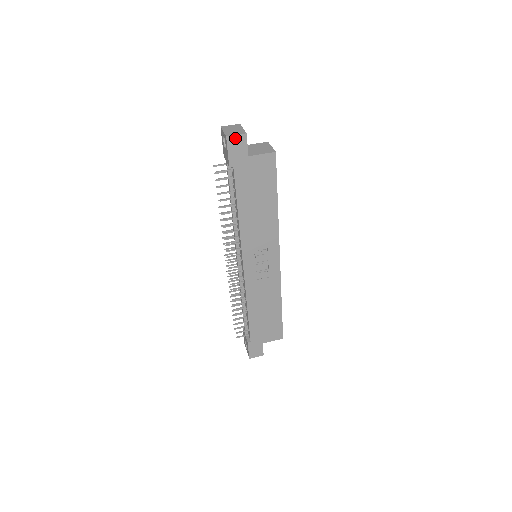
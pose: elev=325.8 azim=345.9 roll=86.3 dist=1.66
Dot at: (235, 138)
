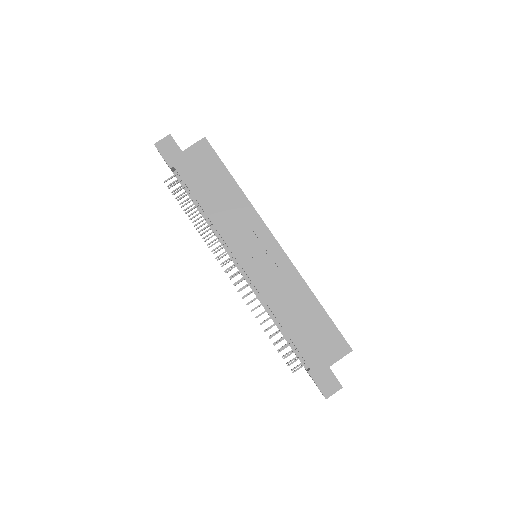
Dot at: (162, 142)
